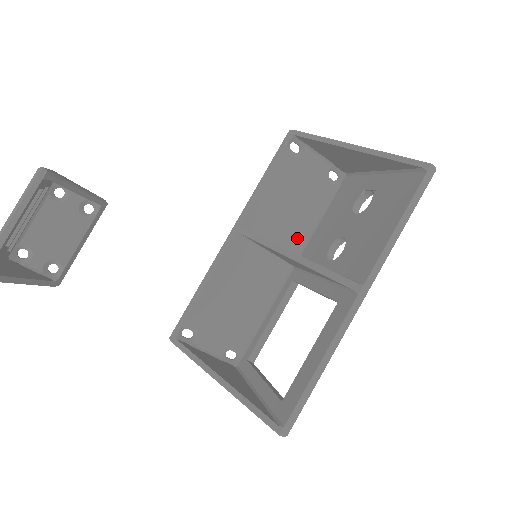
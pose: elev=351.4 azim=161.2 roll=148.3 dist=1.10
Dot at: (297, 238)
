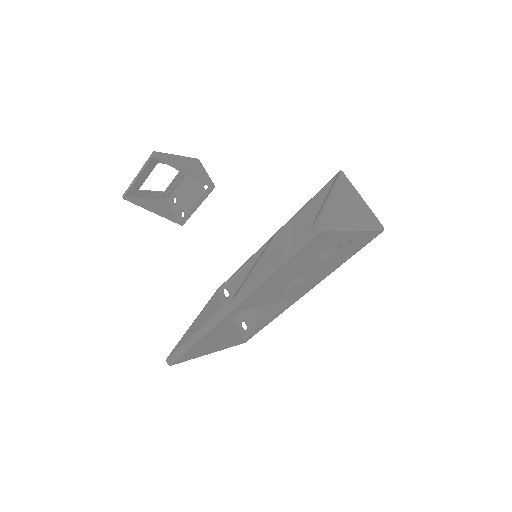
Dot at: occluded
